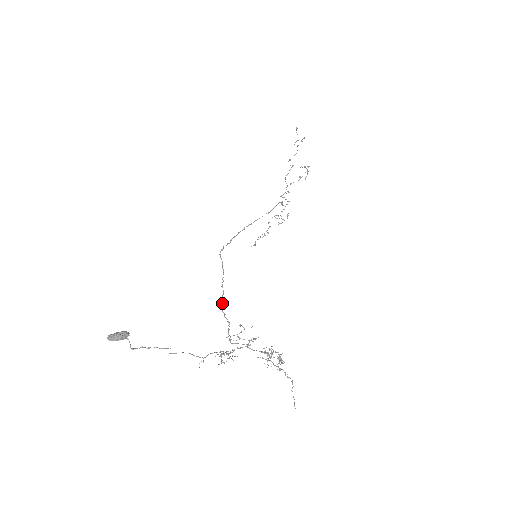
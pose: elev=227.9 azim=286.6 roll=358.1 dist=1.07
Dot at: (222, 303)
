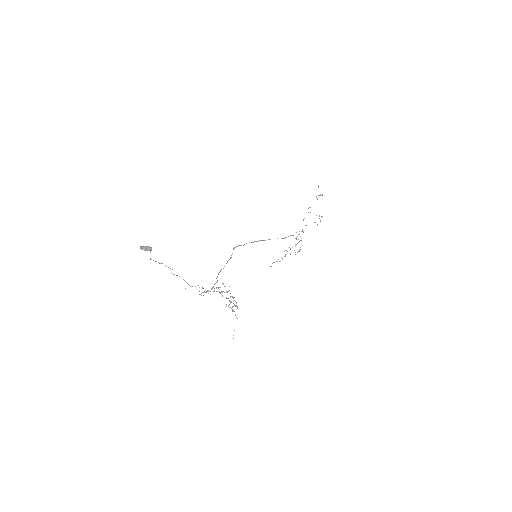
Dot at: (219, 272)
